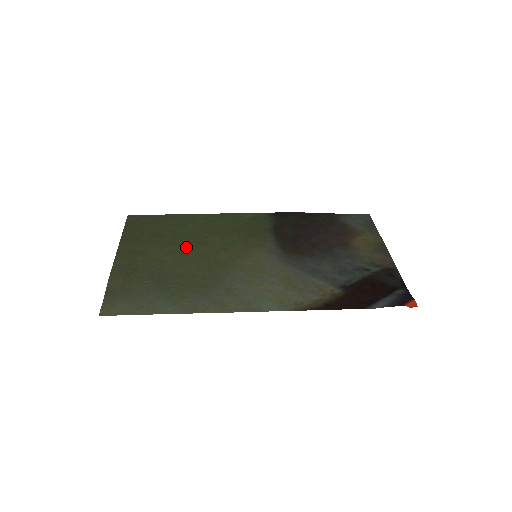
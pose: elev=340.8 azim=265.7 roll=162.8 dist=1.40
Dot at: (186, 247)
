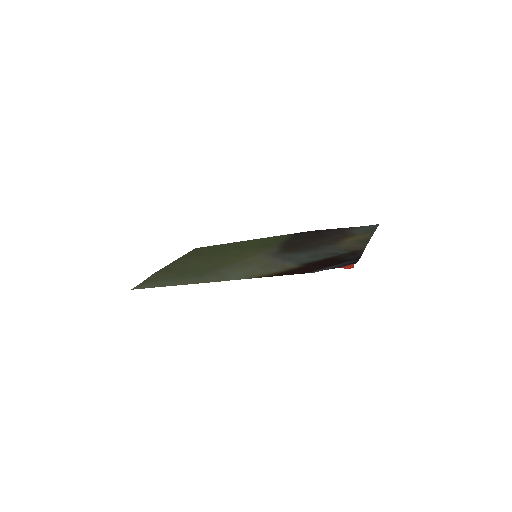
Dot at: (213, 257)
